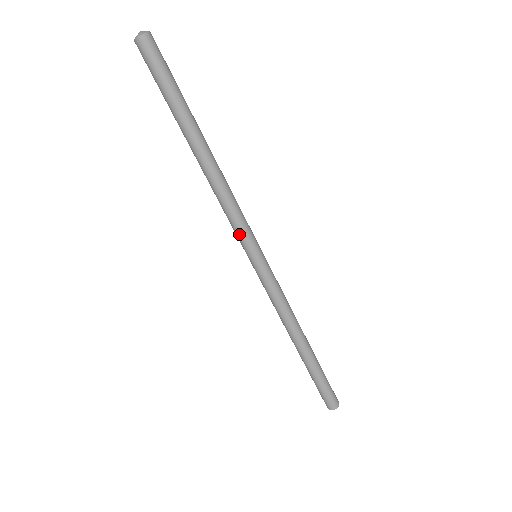
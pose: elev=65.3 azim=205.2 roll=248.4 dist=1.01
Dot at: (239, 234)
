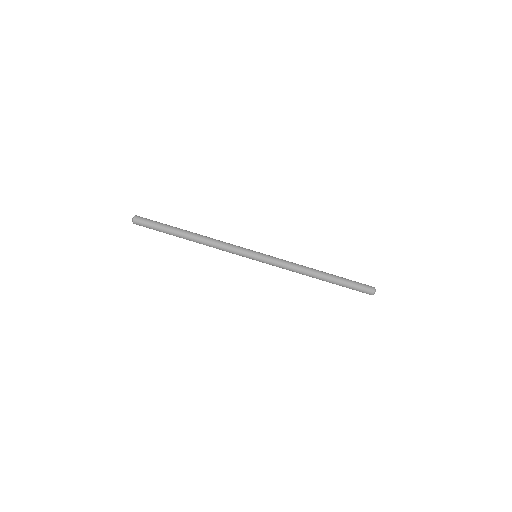
Dot at: (239, 250)
